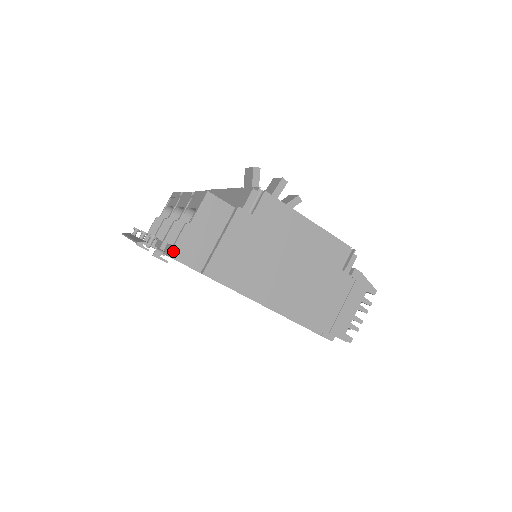
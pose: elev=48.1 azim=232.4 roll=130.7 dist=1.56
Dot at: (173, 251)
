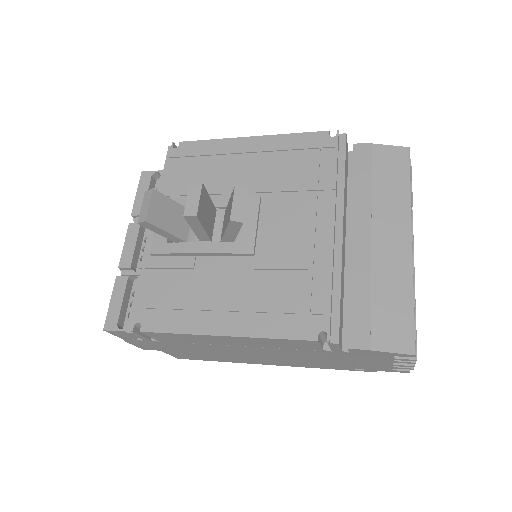
Dot at: (141, 348)
